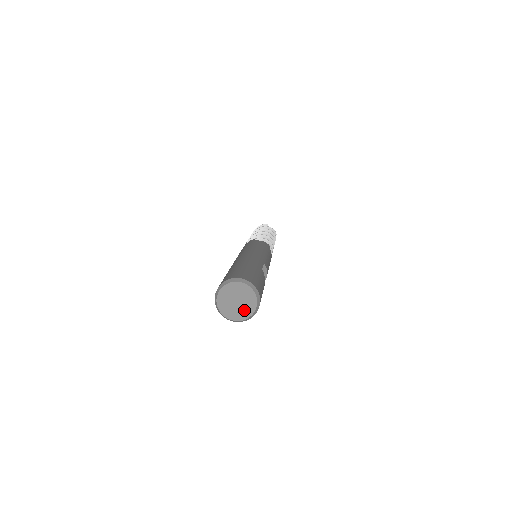
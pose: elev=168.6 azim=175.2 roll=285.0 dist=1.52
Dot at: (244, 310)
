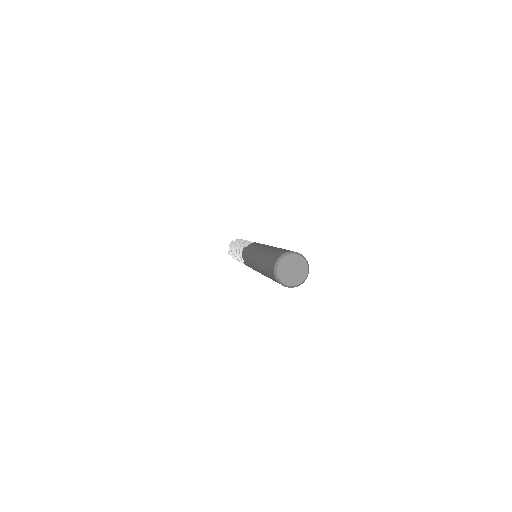
Dot at: (301, 271)
